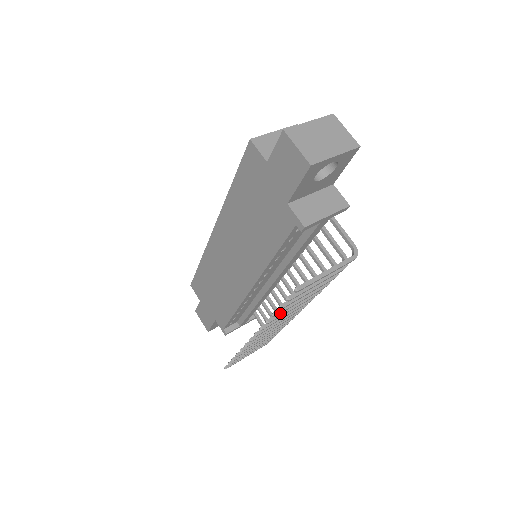
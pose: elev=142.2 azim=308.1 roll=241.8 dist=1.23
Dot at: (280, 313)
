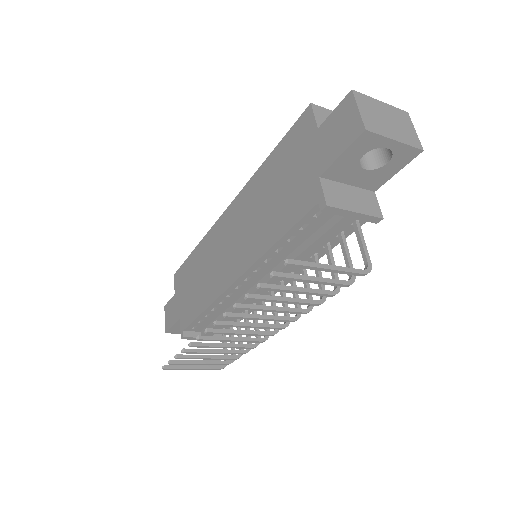
Dot at: (254, 299)
